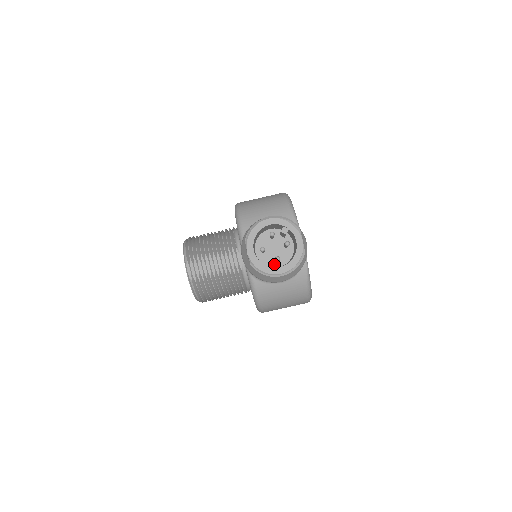
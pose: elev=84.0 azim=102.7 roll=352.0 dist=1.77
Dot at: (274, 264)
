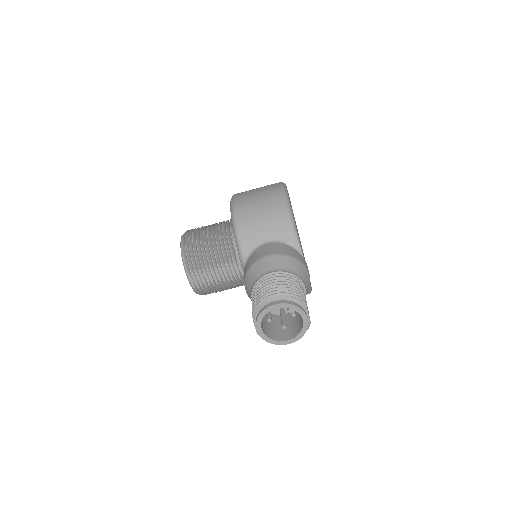
Dot at: (279, 312)
